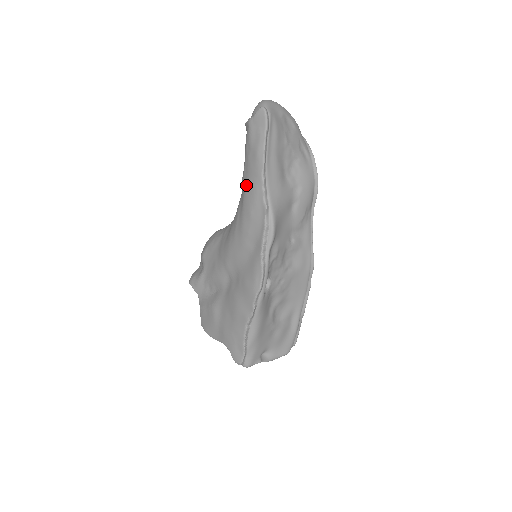
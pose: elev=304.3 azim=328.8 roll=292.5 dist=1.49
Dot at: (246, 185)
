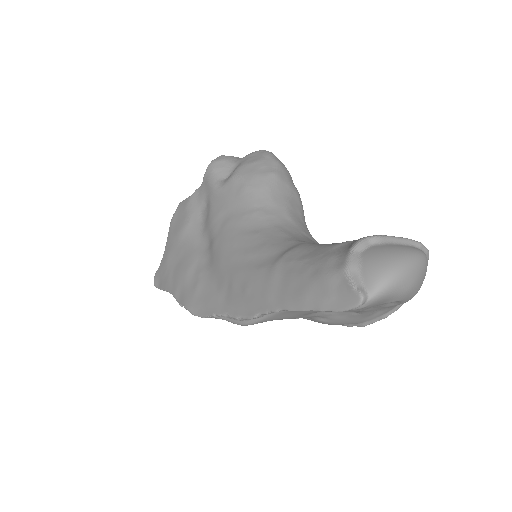
Dot at: (274, 274)
